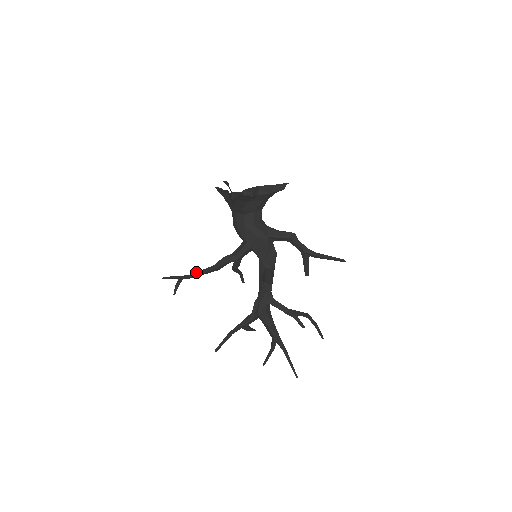
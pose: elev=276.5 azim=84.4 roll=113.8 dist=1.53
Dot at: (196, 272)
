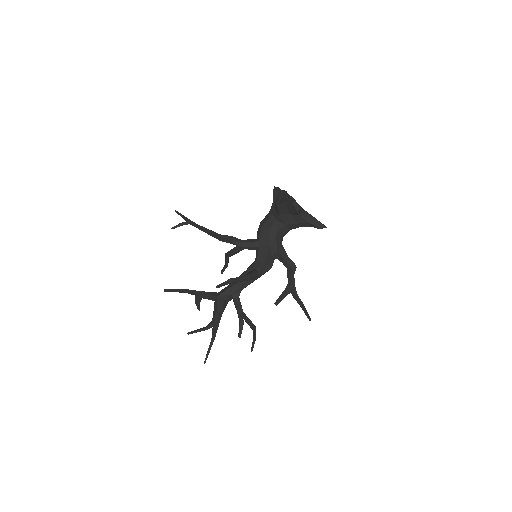
Dot at: occluded
